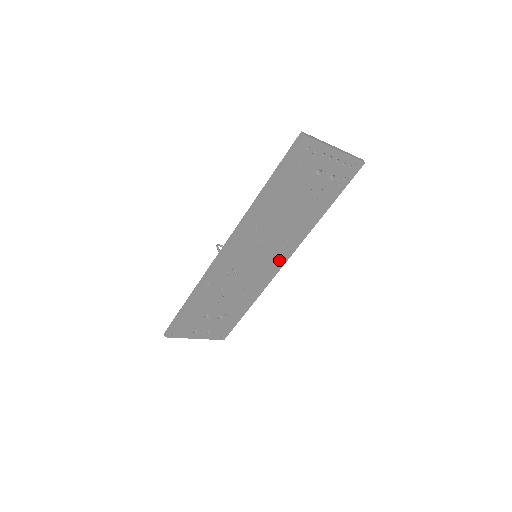
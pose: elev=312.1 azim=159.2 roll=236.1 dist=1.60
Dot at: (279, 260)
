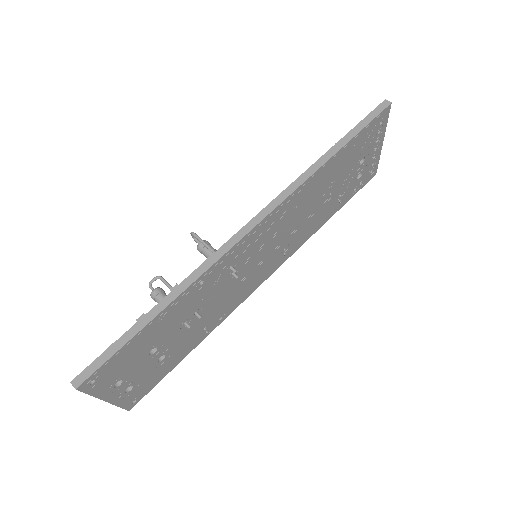
Dot at: (266, 272)
